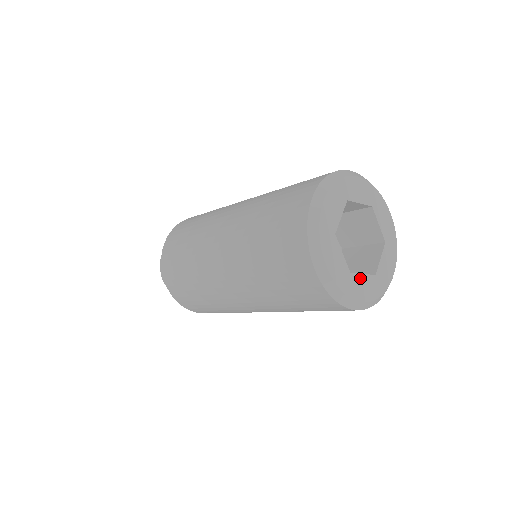
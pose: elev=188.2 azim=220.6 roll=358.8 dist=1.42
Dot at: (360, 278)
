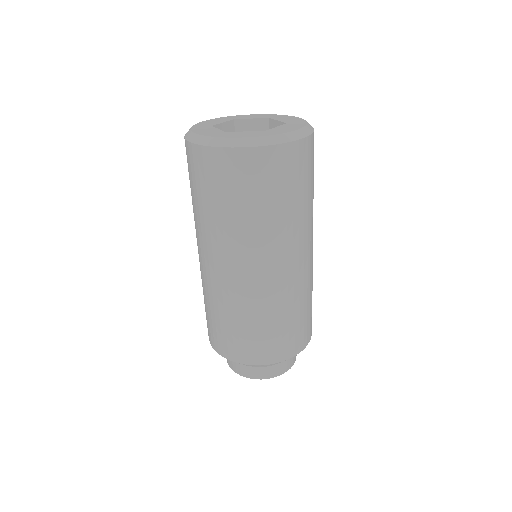
Dot at: (277, 128)
